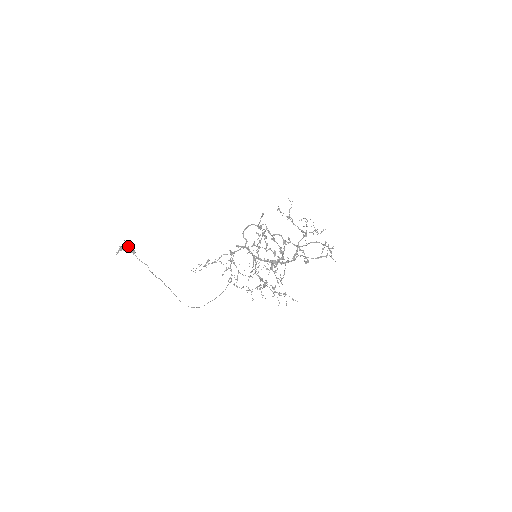
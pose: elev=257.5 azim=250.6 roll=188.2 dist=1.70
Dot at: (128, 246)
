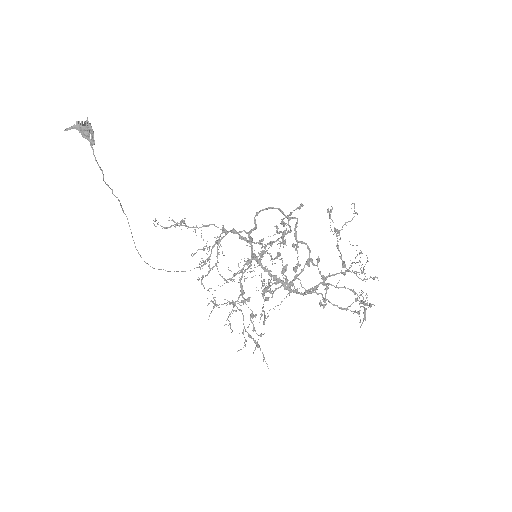
Dot at: (88, 129)
